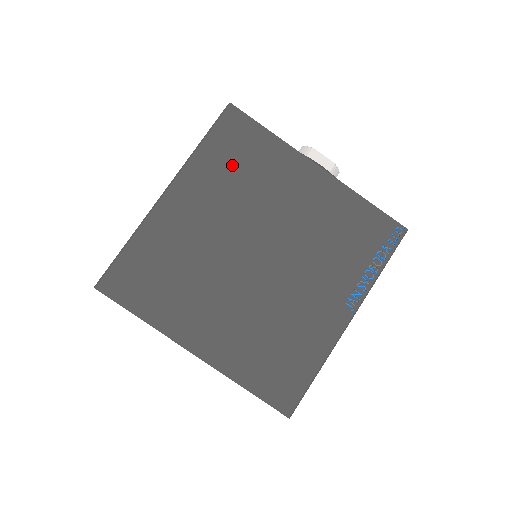
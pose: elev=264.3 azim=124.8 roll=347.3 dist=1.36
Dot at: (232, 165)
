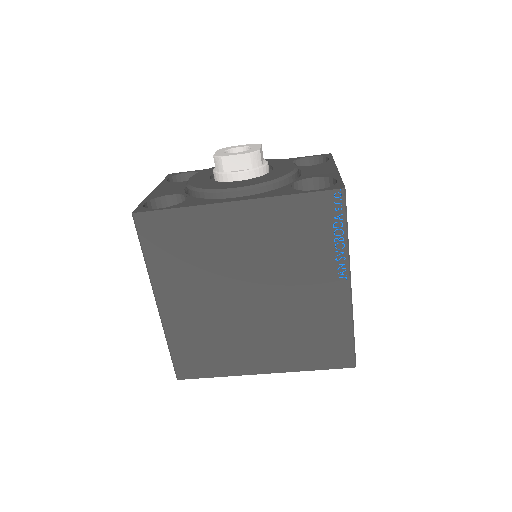
Dot at: (177, 254)
